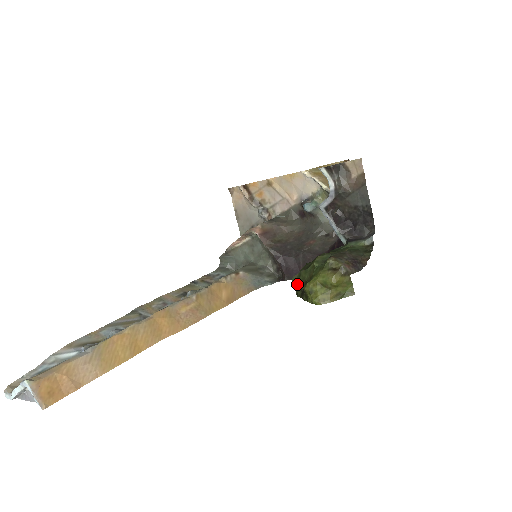
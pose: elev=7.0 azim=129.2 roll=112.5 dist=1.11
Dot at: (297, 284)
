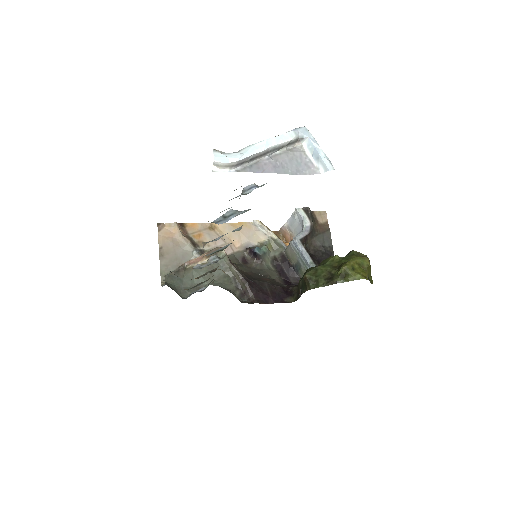
Dot at: (316, 277)
